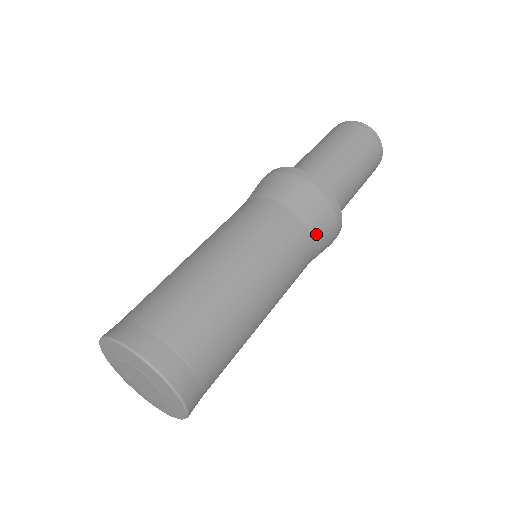
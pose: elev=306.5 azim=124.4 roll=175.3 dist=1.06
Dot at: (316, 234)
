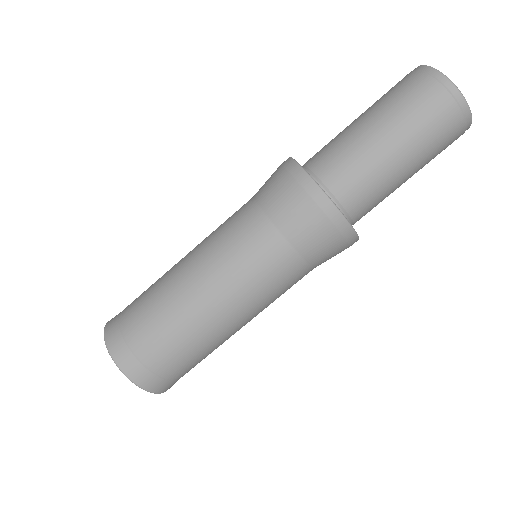
Dot at: (316, 261)
